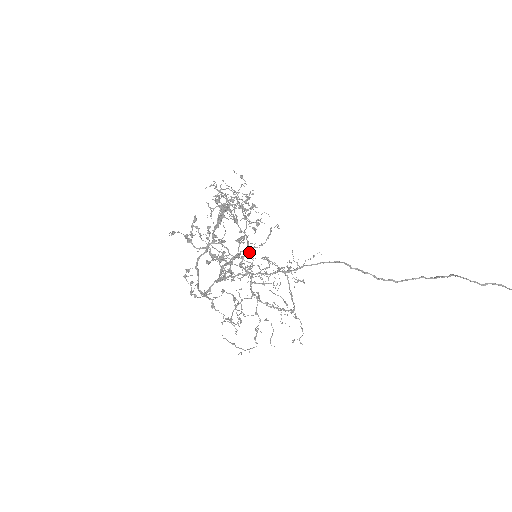
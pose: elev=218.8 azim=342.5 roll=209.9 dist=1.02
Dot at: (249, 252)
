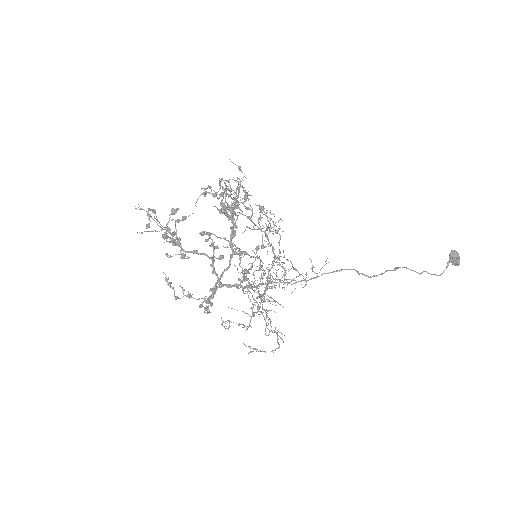
Dot at: (206, 233)
